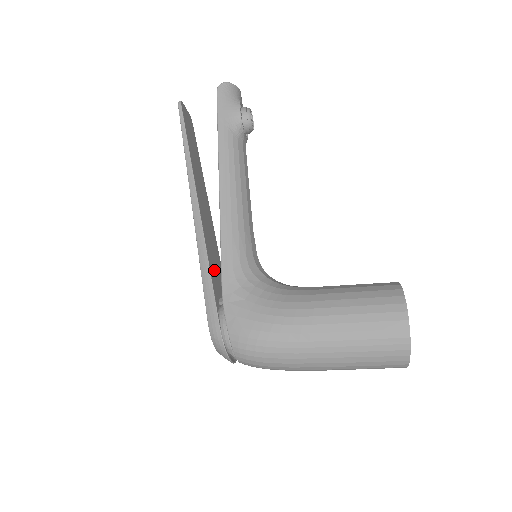
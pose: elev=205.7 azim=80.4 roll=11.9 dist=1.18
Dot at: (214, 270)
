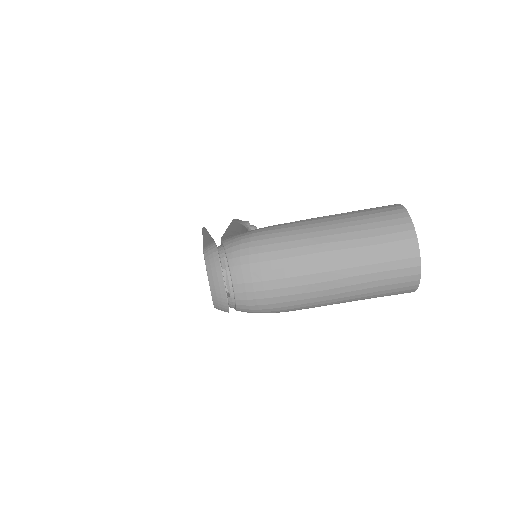
Dot at: occluded
